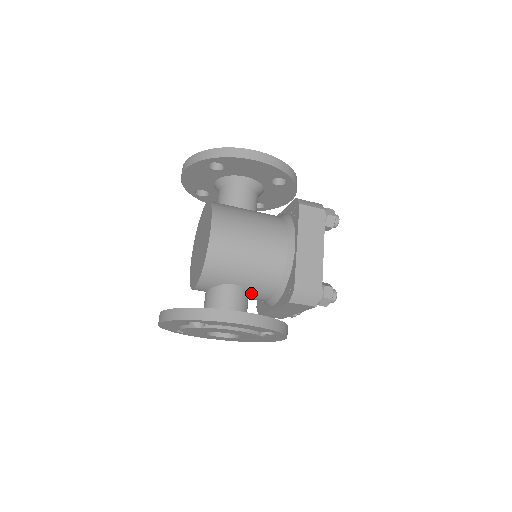
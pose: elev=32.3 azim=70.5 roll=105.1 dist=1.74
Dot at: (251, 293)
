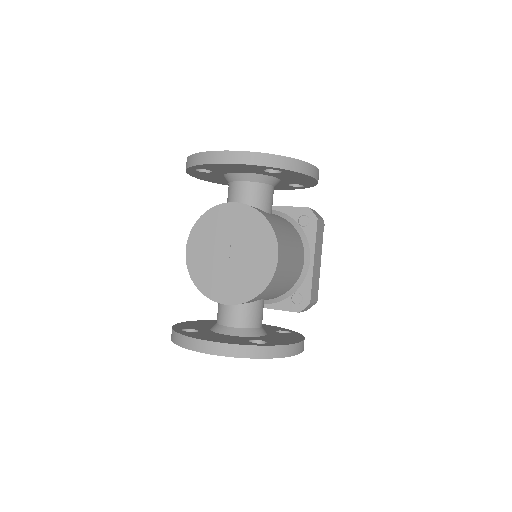
Dot at: occluded
